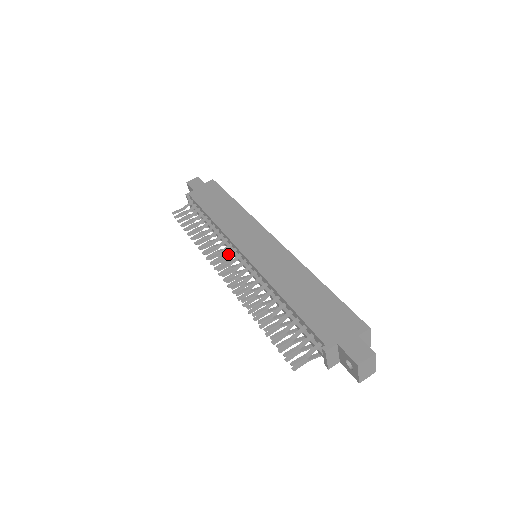
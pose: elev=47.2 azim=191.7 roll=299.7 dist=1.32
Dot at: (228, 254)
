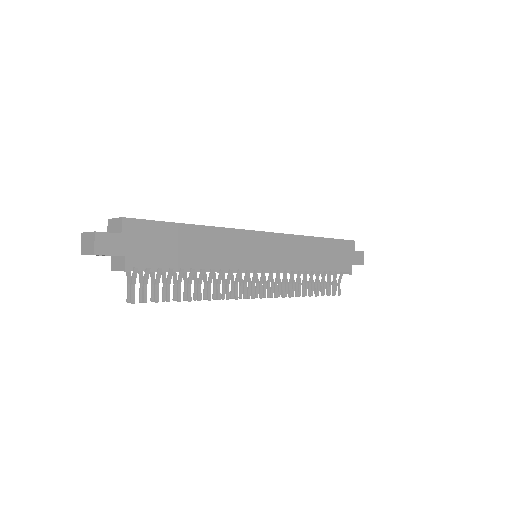
Dot at: (246, 279)
